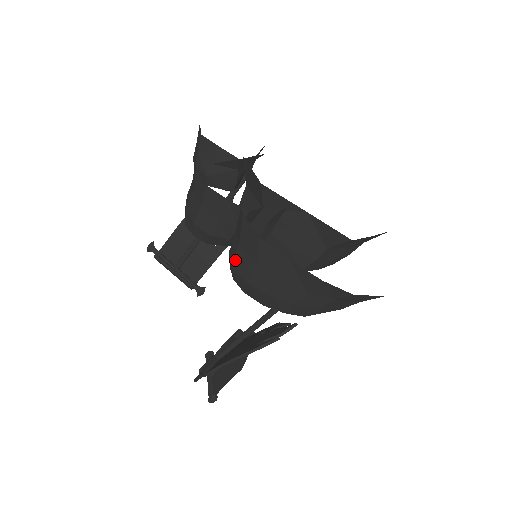
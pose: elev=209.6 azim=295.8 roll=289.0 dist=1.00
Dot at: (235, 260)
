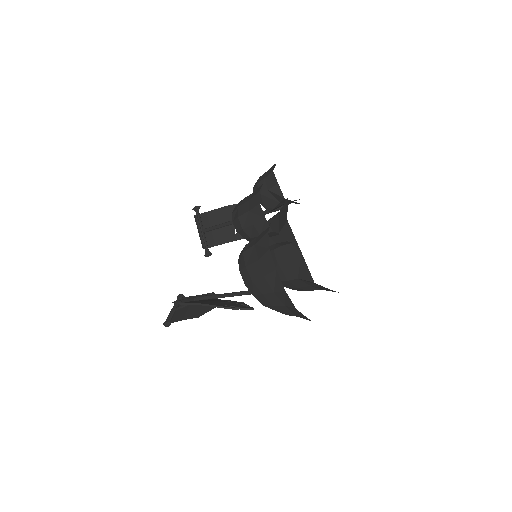
Dot at: (247, 251)
